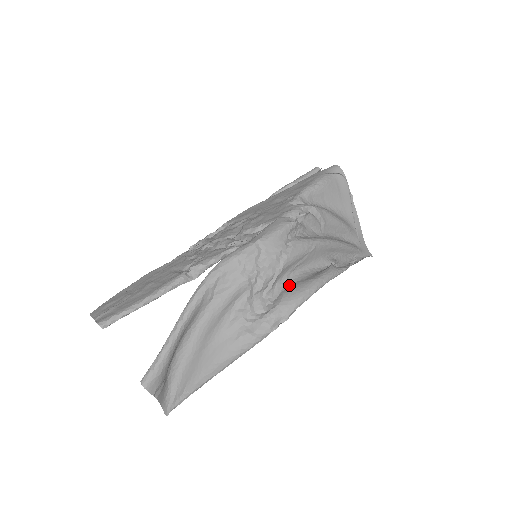
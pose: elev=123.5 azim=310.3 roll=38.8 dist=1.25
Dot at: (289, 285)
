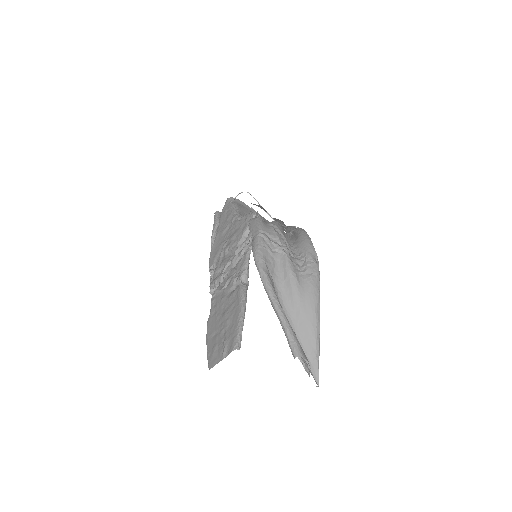
Dot at: (294, 245)
